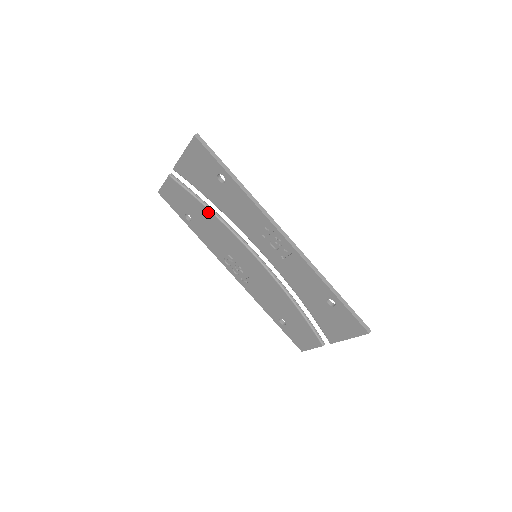
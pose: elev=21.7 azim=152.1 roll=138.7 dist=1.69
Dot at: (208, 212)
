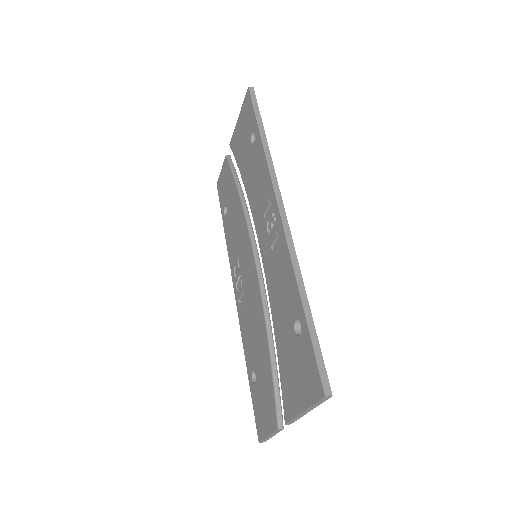
Dot at: (237, 195)
